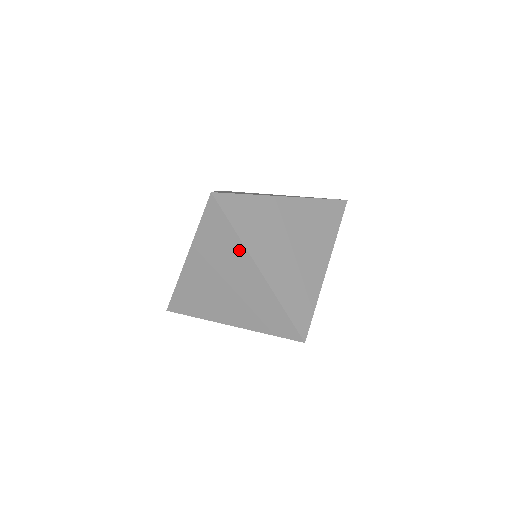
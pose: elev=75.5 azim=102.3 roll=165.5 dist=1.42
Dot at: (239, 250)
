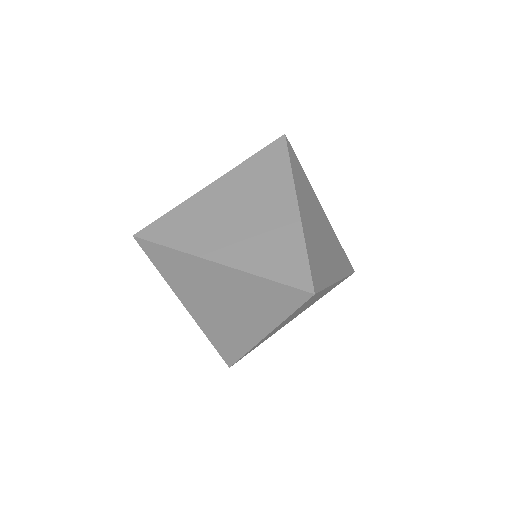
Dot at: (285, 183)
